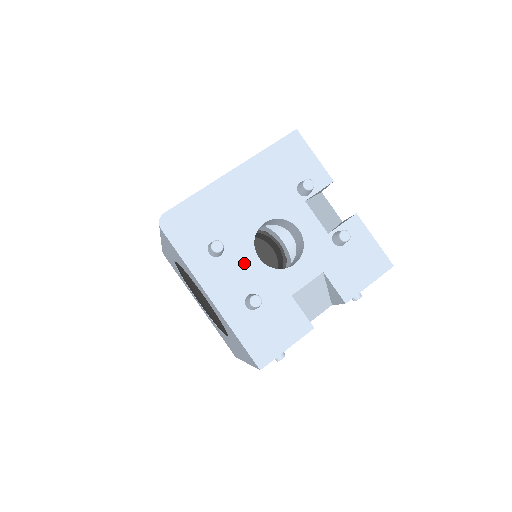
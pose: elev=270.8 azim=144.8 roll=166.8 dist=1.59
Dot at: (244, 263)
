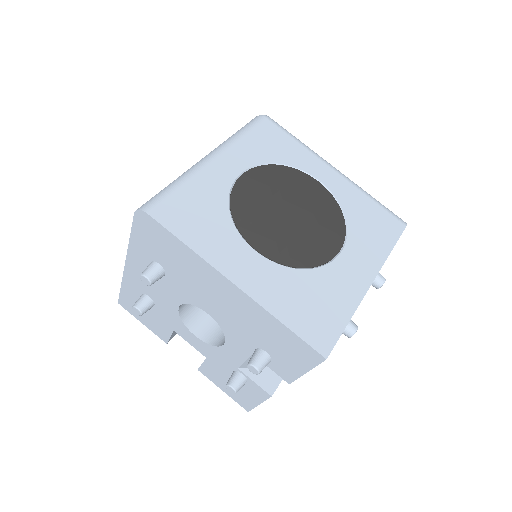
Dot at: (167, 294)
